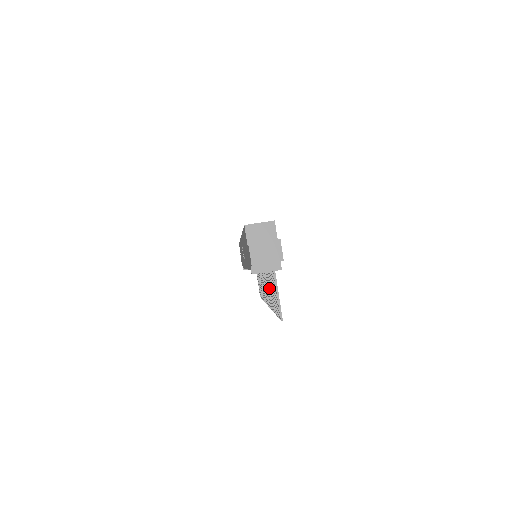
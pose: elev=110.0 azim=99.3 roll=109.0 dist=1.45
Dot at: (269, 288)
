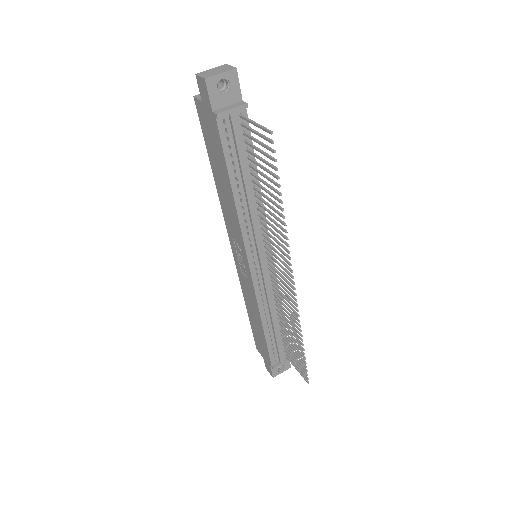
Dot at: (269, 212)
